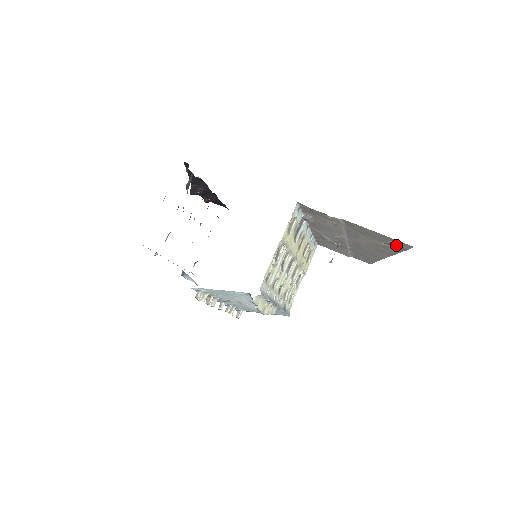
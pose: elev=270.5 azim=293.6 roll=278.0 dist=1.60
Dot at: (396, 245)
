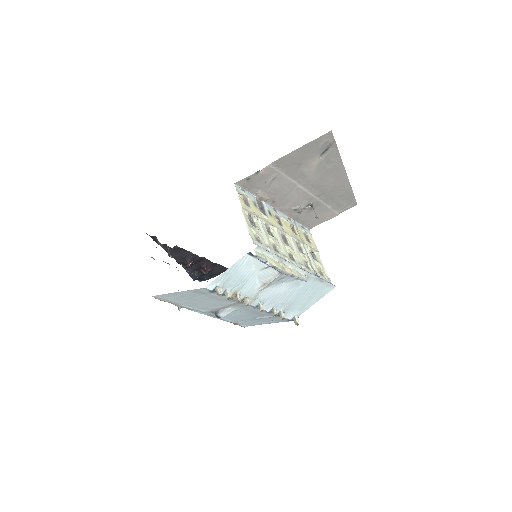
Dot at: (325, 146)
